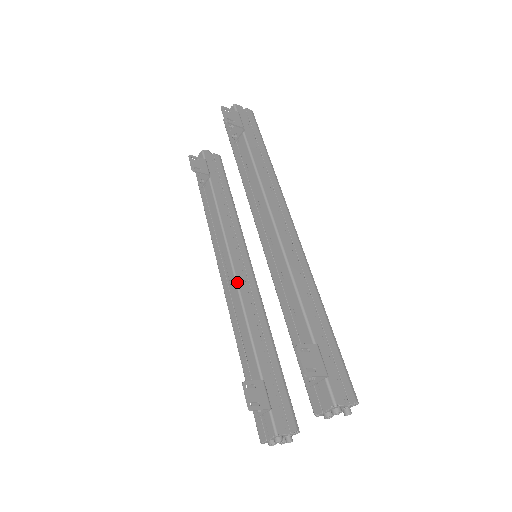
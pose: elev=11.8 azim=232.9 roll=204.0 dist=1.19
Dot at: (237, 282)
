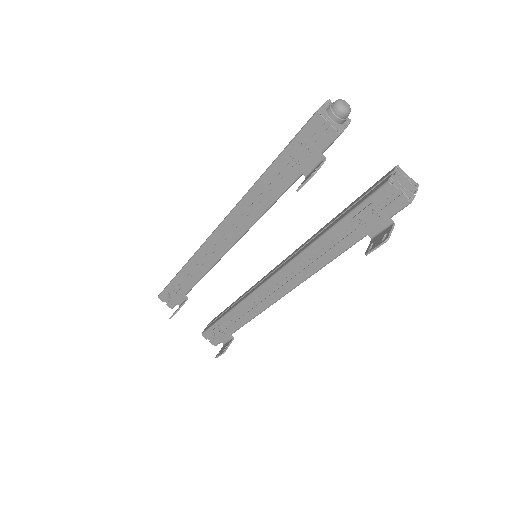
Dot at: occluded
